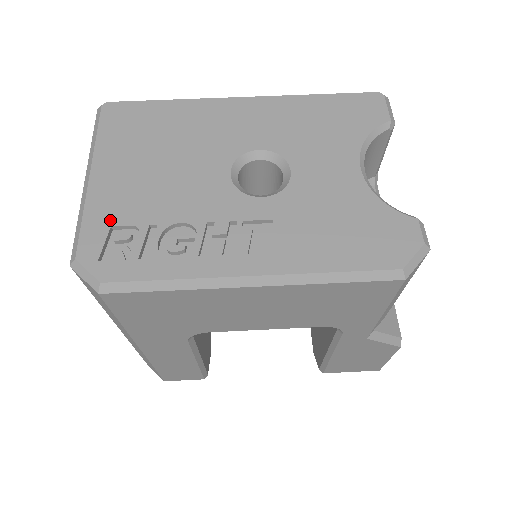
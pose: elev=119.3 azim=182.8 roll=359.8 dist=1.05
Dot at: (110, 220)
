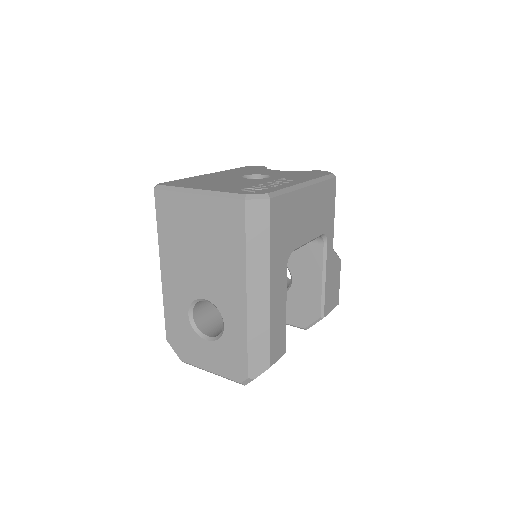
Dot at: (235, 190)
